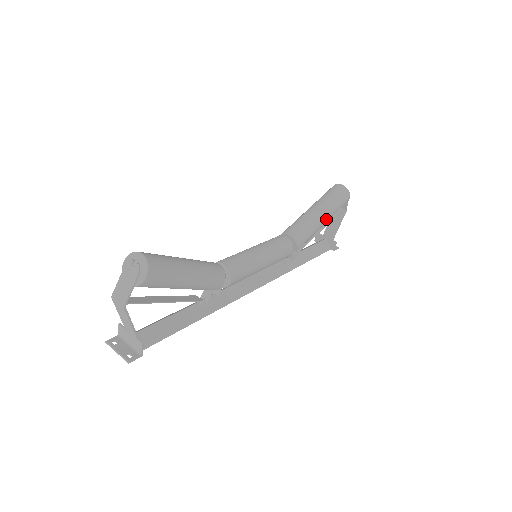
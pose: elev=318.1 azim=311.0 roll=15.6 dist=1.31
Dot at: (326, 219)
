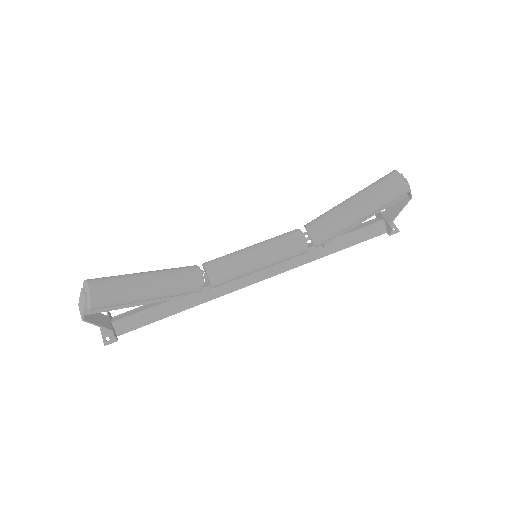
Dot at: (363, 217)
